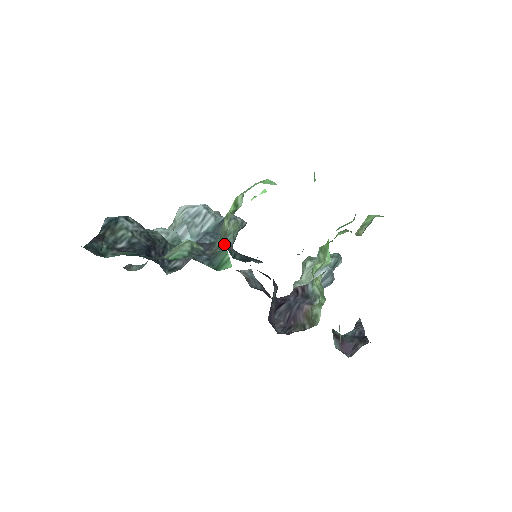
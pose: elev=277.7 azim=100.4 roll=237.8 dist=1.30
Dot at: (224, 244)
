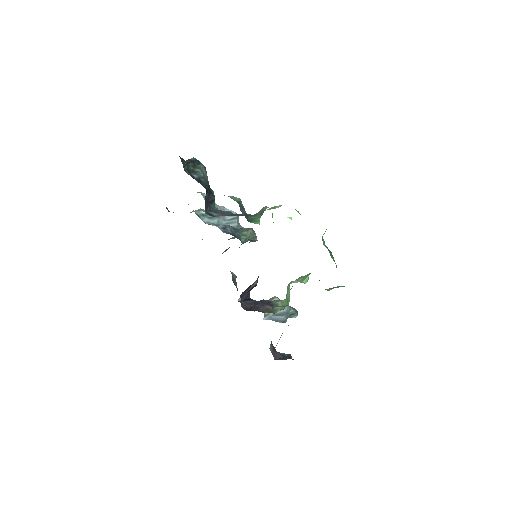
Dot at: occluded
